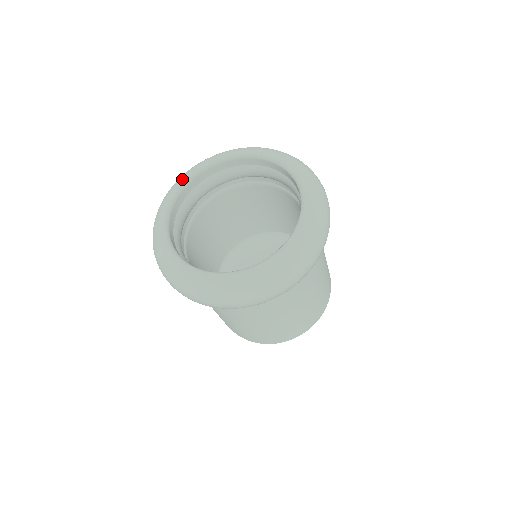
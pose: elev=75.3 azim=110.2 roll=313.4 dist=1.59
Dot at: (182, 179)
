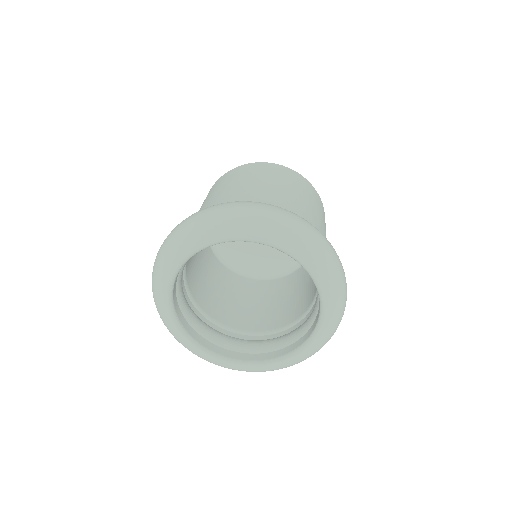
Dot at: (164, 307)
